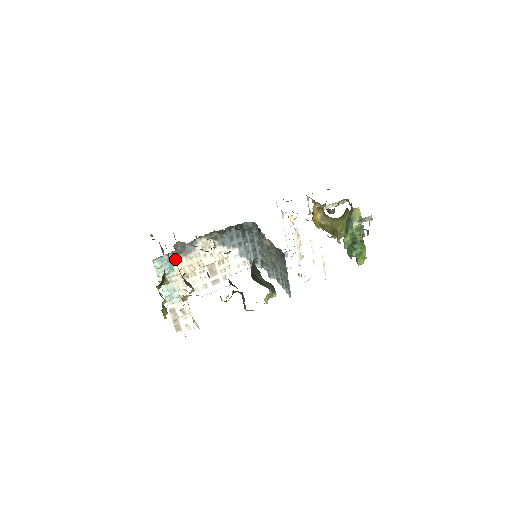
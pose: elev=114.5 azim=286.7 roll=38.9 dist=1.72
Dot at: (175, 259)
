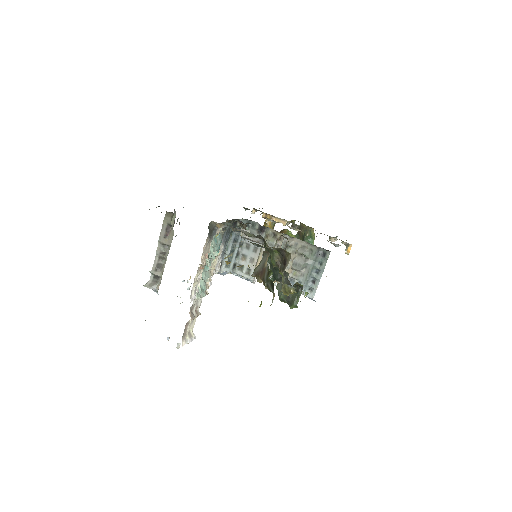
Dot at: occluded
